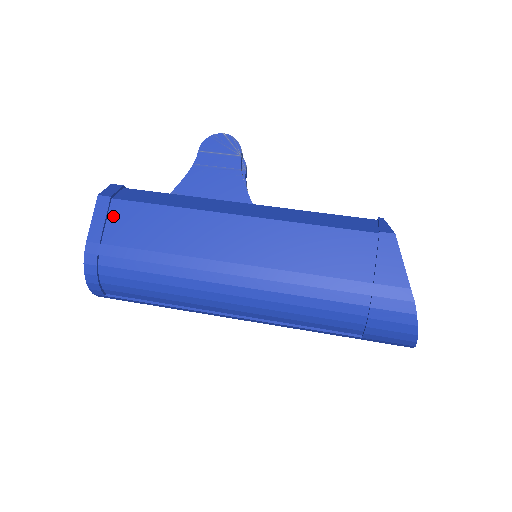
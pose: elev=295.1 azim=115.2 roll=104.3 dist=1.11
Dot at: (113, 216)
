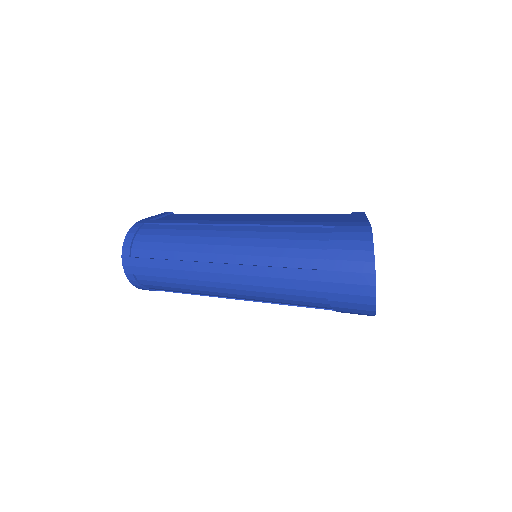
Dot at: (167, 217)
